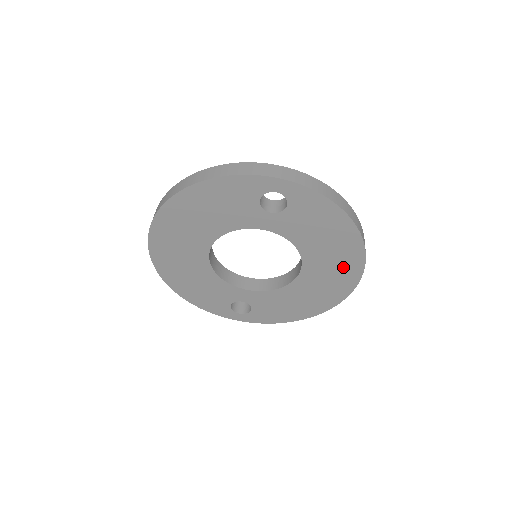
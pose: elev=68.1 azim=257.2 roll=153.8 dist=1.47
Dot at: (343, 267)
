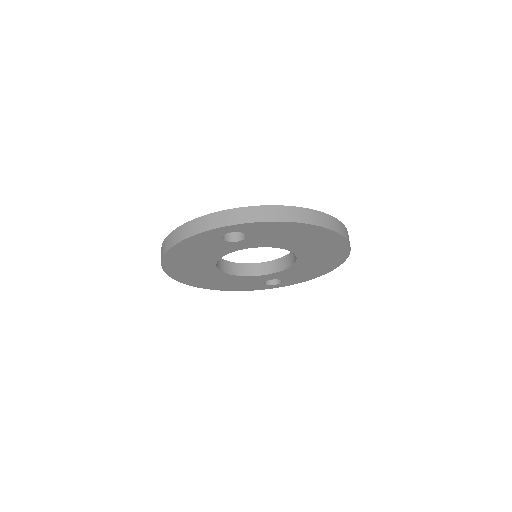
Dot at: (327, 244)
